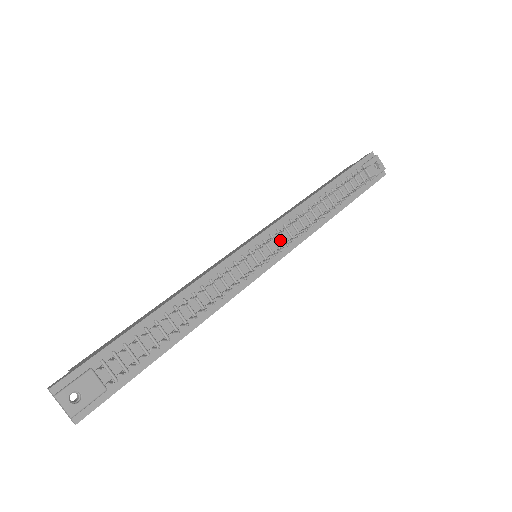
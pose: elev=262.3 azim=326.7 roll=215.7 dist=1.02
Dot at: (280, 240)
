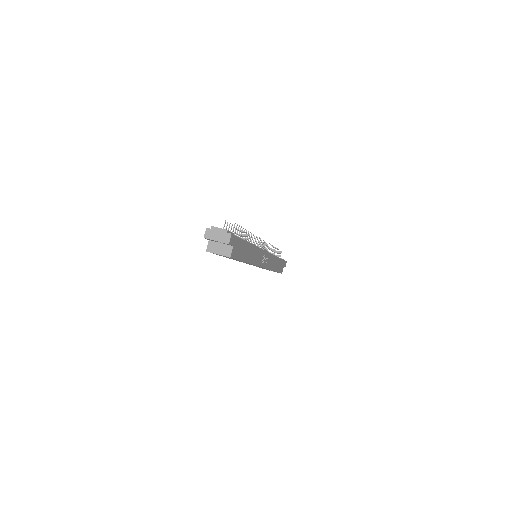
Dot at: occluded
